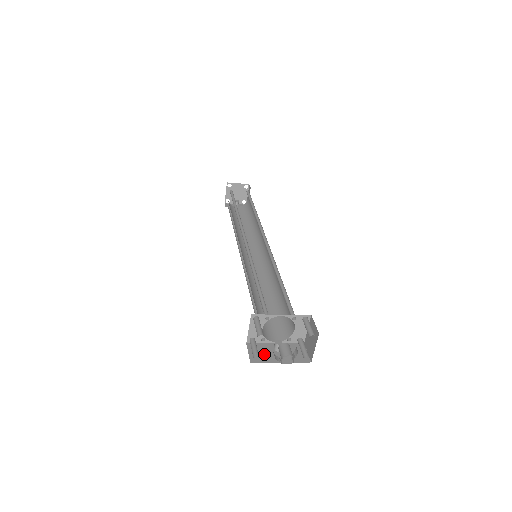
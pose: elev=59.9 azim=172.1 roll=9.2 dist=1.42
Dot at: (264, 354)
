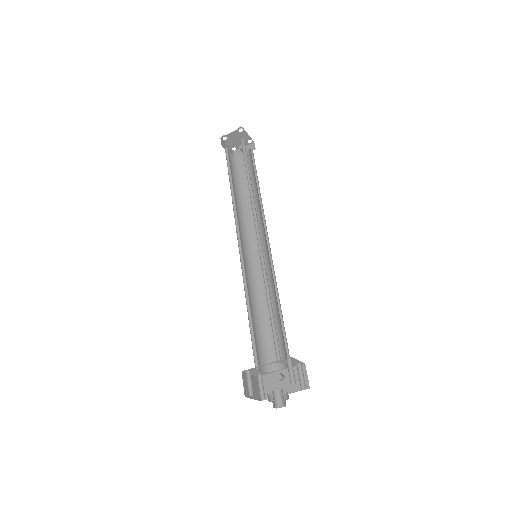
Dot at: (271, 387)
